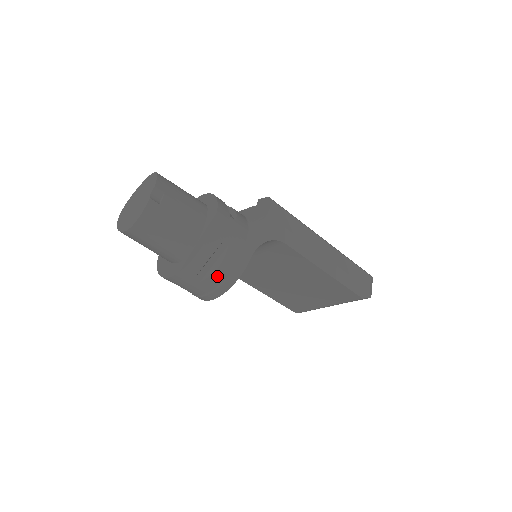
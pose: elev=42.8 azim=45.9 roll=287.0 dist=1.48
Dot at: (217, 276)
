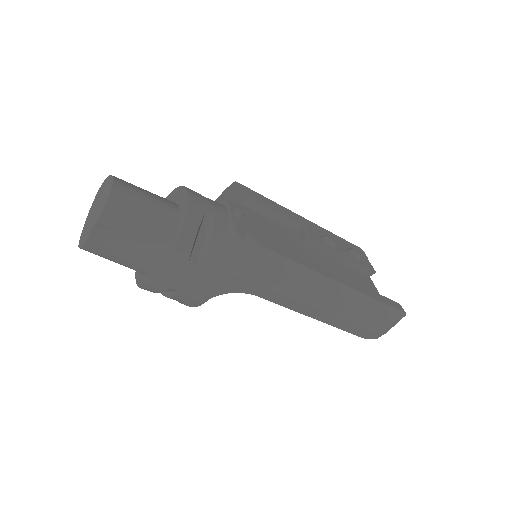
Dot at: occluded
